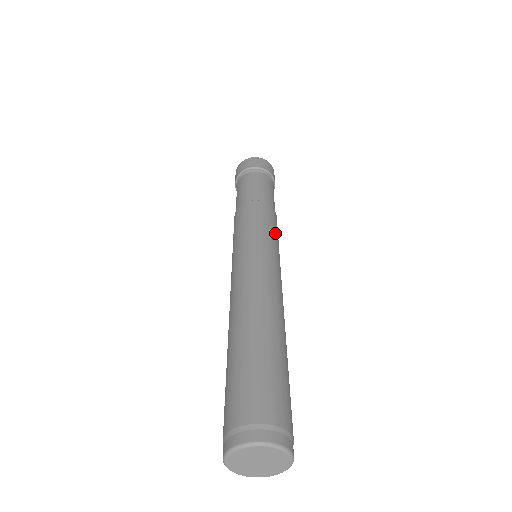
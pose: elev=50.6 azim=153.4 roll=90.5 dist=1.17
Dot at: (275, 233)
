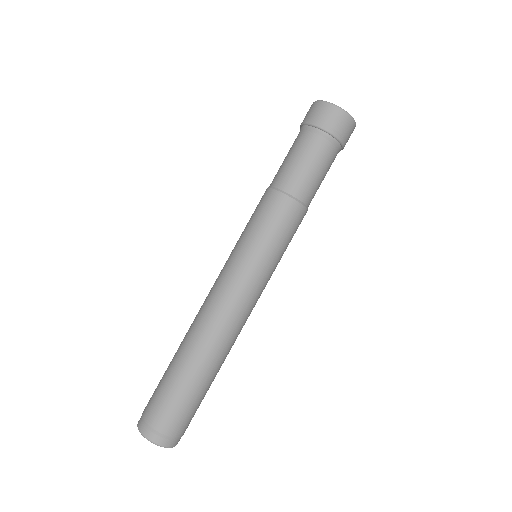
Dot at: (277, 243)
